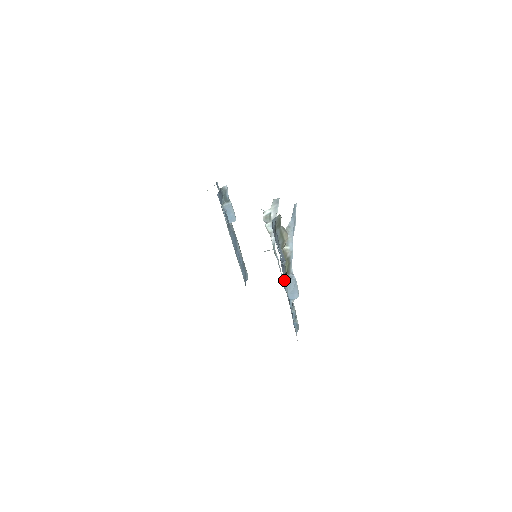
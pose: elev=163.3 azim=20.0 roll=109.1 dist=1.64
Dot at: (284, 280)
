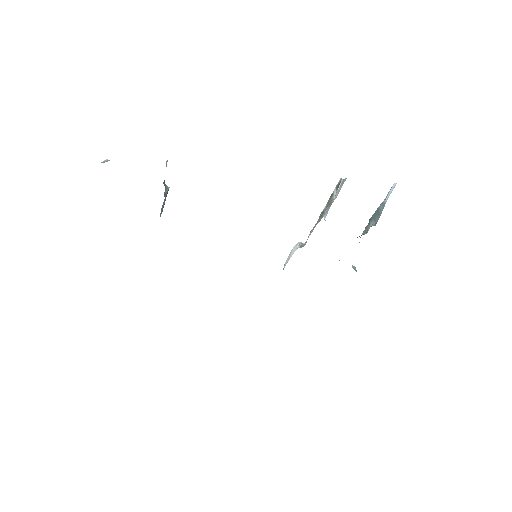
Dot at: occluded
